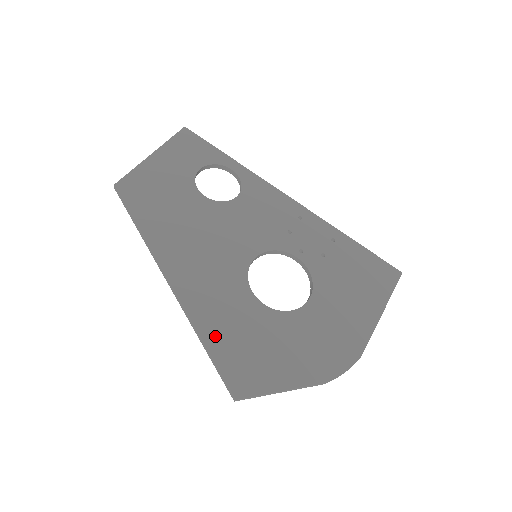
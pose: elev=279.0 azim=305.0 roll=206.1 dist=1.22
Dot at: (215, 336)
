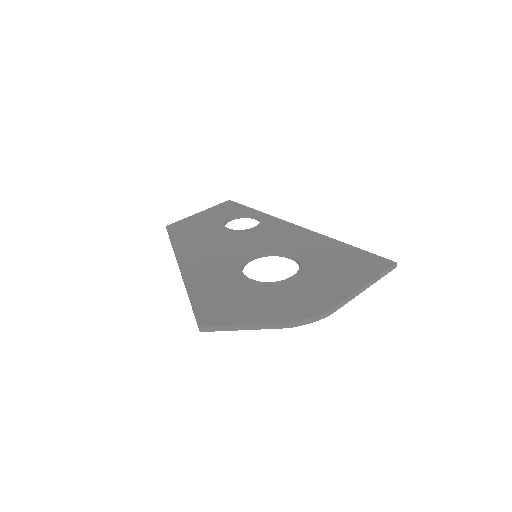
Dot at: (200, 293)
